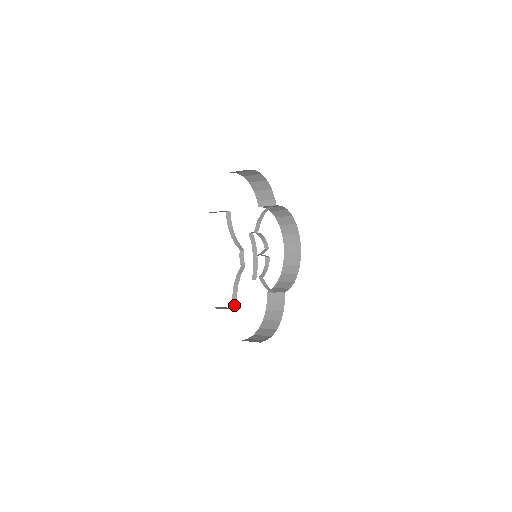
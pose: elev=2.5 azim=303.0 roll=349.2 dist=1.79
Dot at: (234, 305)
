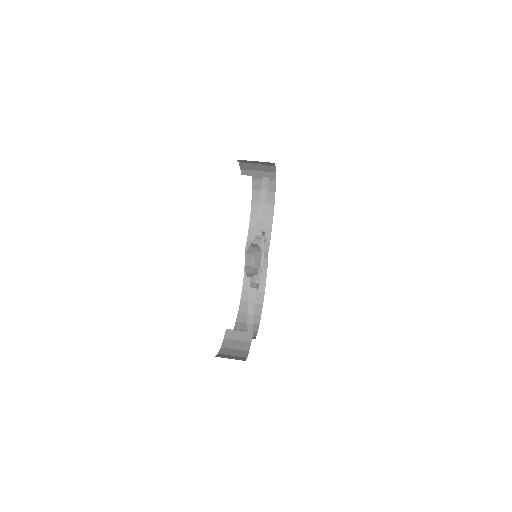
Dot at: (249, 330)
